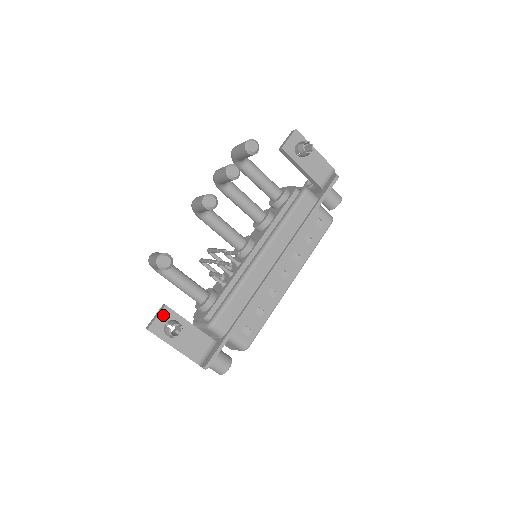
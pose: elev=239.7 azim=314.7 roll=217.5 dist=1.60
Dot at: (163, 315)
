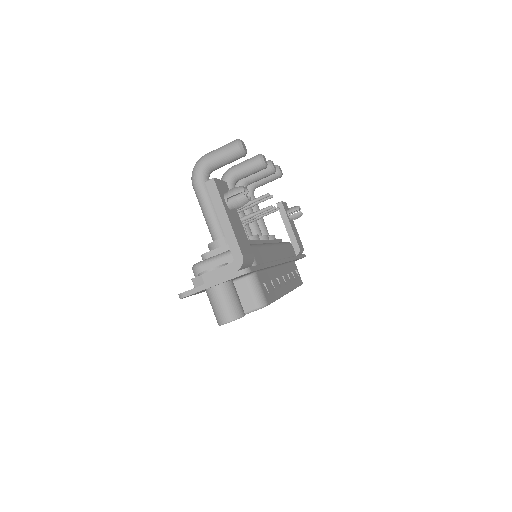
Dot at: (224, 185)
